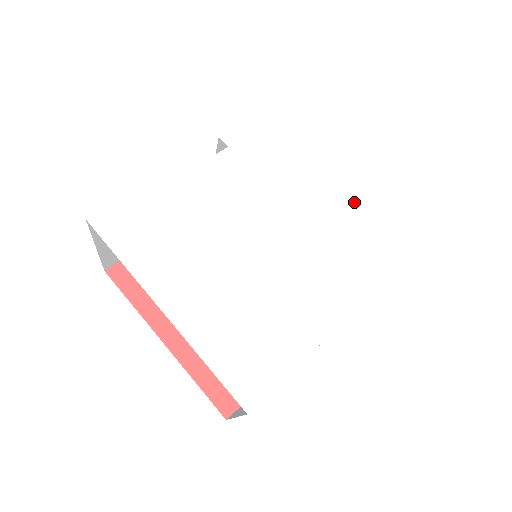
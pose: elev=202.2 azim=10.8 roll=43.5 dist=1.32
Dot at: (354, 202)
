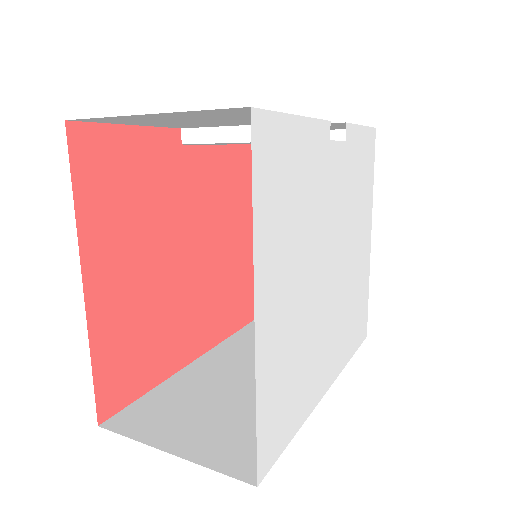
Dot at: (361, 273)
